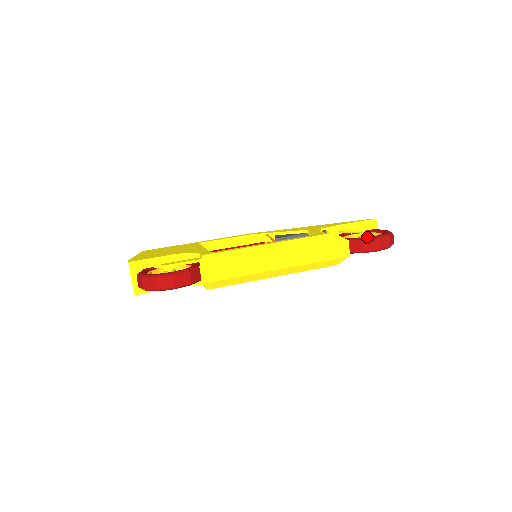
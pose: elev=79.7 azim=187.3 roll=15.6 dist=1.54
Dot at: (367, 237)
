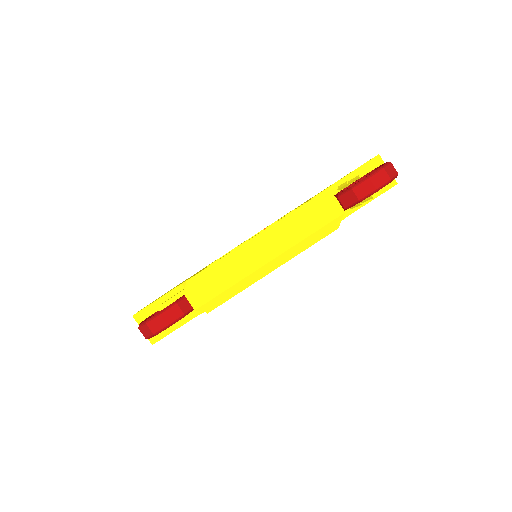
Dot at: occluded
